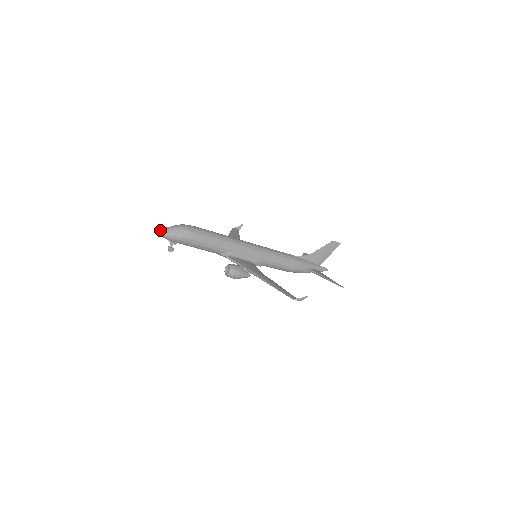
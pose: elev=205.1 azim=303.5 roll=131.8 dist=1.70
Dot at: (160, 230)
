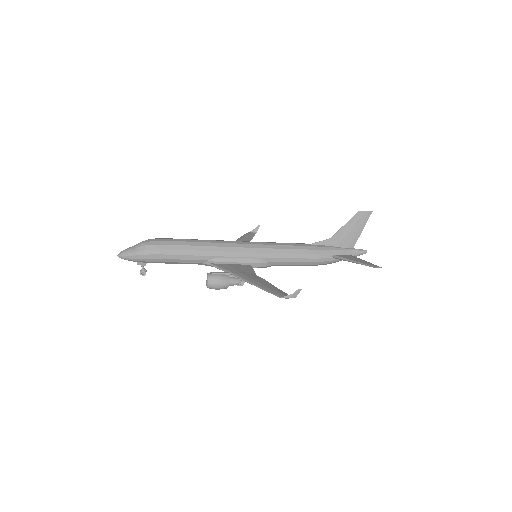
Dot at: (121, 252)
